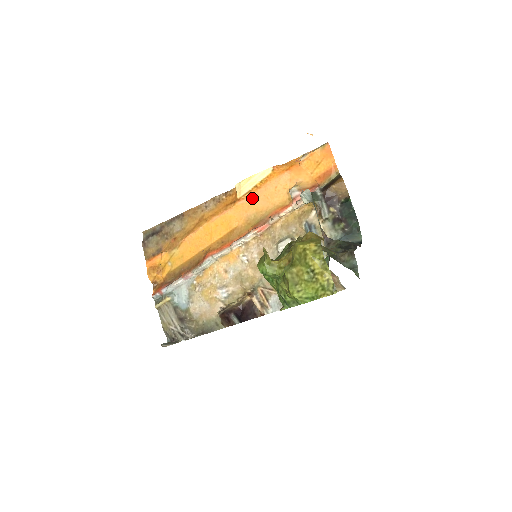
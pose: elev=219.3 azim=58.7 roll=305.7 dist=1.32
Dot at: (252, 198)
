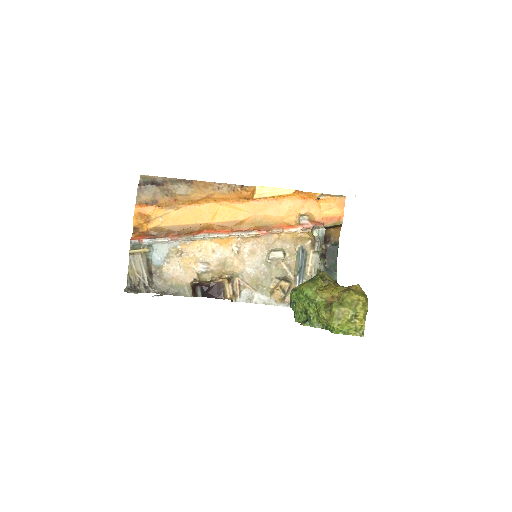
Dot at: (266, 204)
